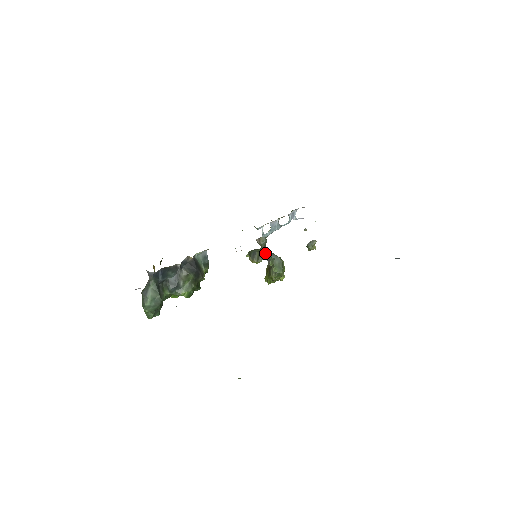
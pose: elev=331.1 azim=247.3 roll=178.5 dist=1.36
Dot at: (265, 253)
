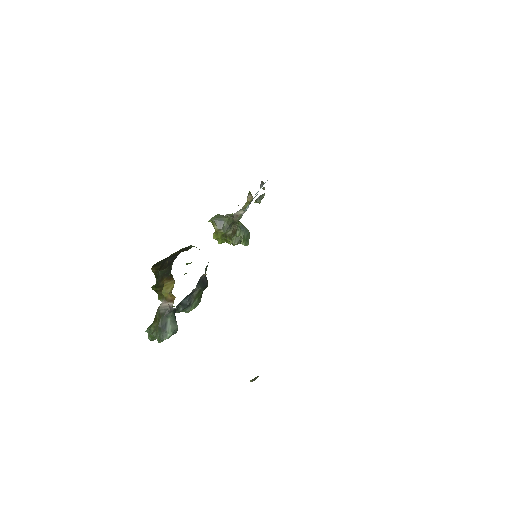
Dot at: (233, 223)
